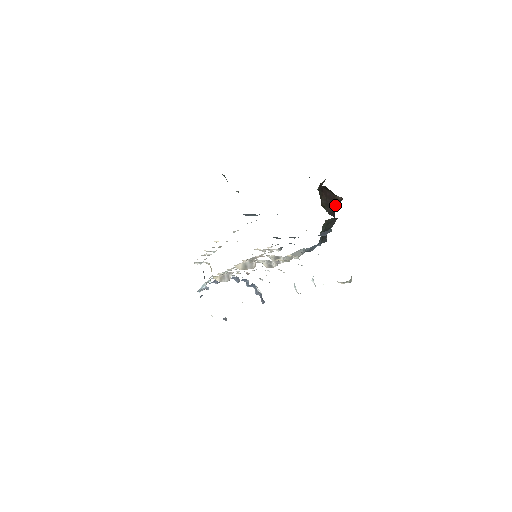
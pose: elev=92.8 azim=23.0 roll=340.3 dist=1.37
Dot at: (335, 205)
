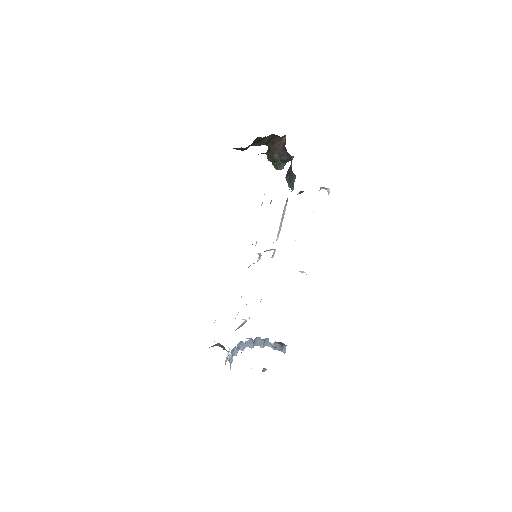
Dot at: (284, 147)
